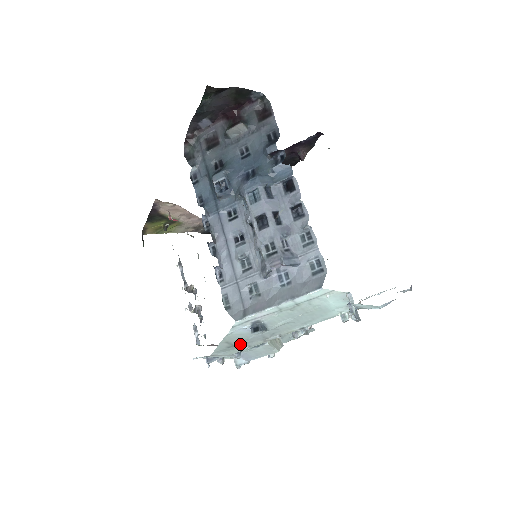
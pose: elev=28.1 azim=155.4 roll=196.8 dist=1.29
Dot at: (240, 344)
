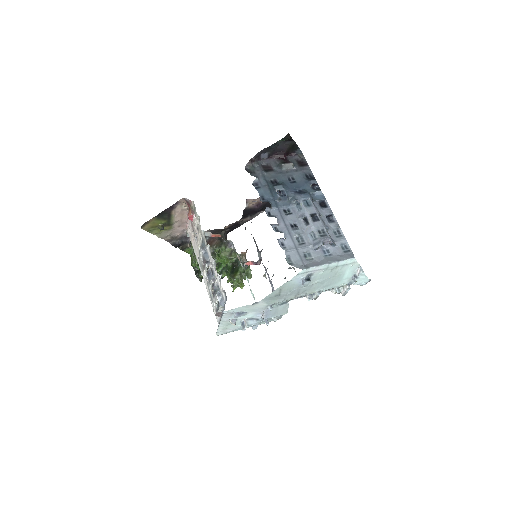
Dot at: (283, 295)
